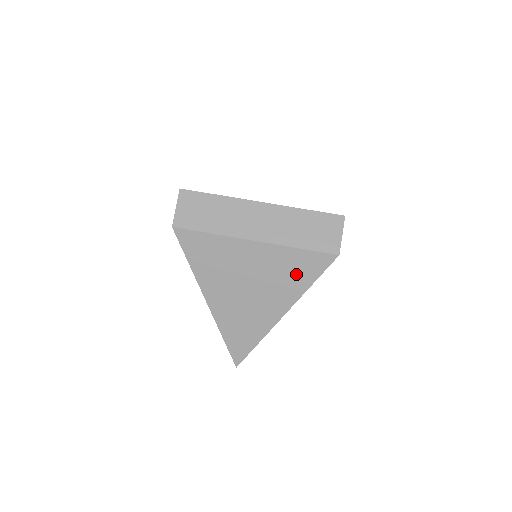
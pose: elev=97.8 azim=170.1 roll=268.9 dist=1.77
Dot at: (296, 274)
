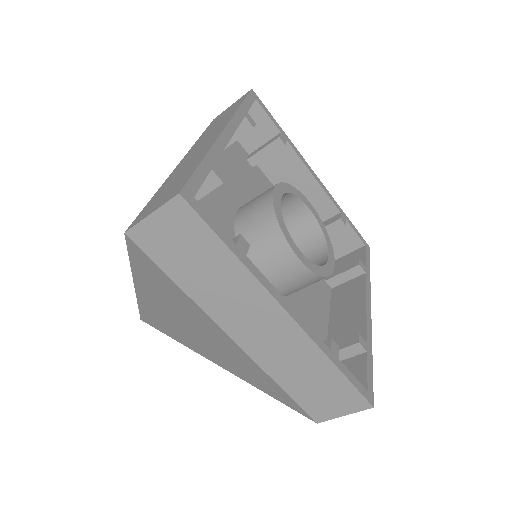
Dot at: (256, 379)
